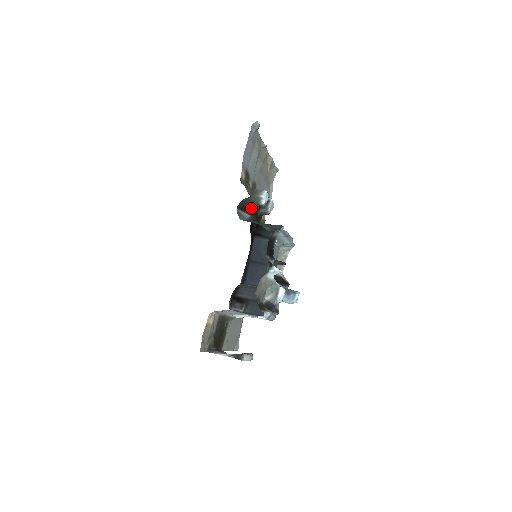
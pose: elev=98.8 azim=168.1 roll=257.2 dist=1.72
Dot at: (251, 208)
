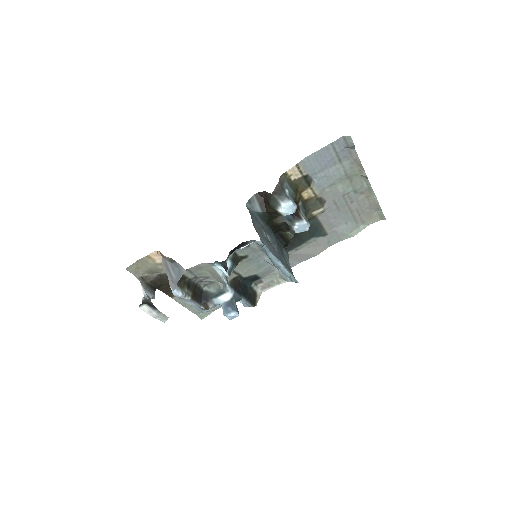
Dot at: (267, 206)
